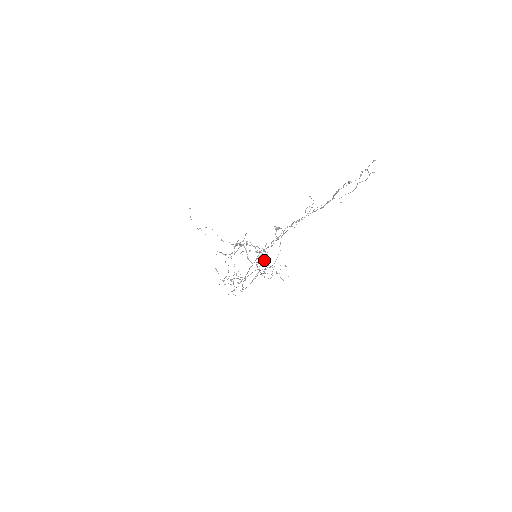
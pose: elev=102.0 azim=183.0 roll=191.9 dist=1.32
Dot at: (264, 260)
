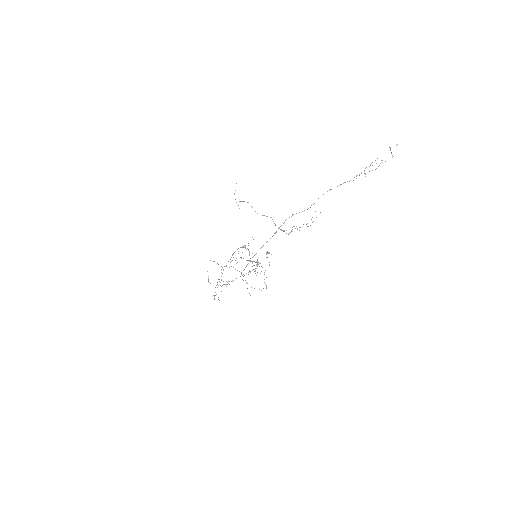
Dot at: occluded
